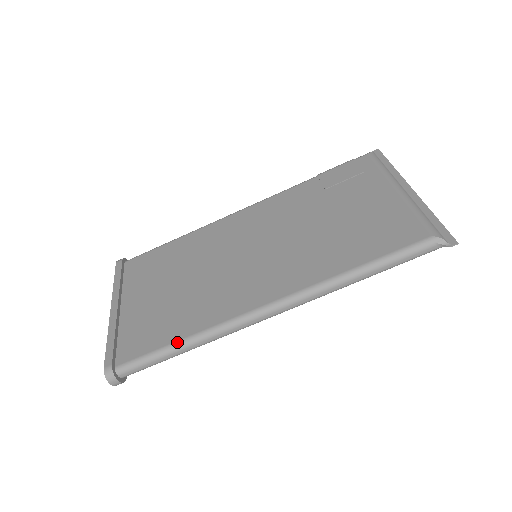
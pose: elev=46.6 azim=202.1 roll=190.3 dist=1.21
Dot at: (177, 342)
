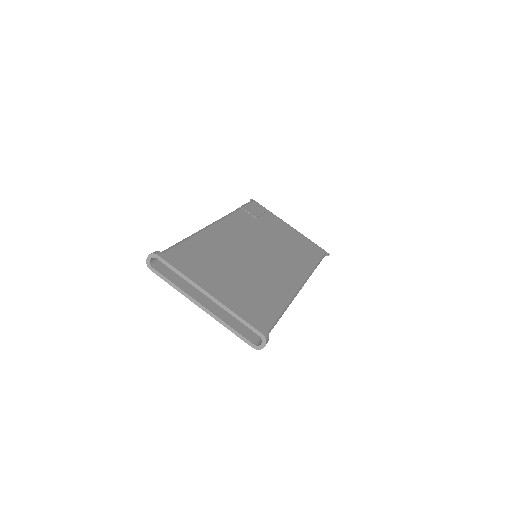
Dot at: (282, 309)
